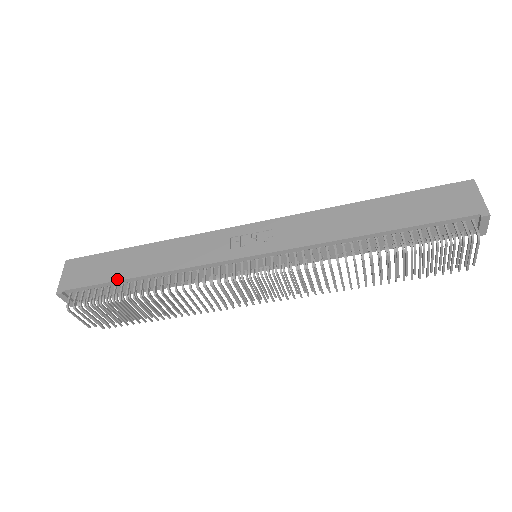
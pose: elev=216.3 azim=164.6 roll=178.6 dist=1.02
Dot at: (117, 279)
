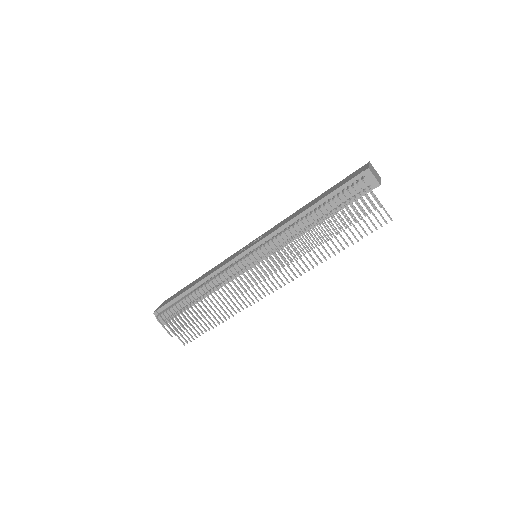
Dot at: (182, 293)
